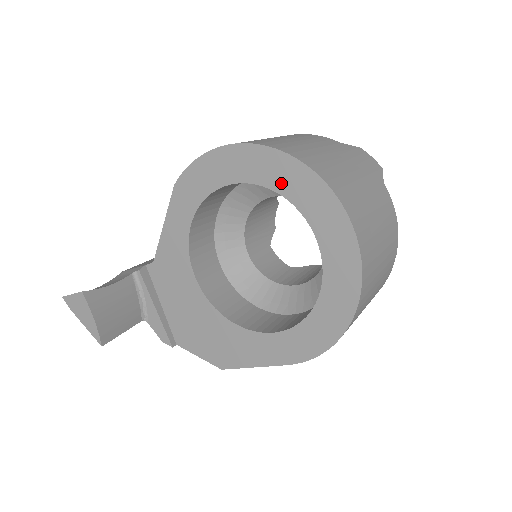
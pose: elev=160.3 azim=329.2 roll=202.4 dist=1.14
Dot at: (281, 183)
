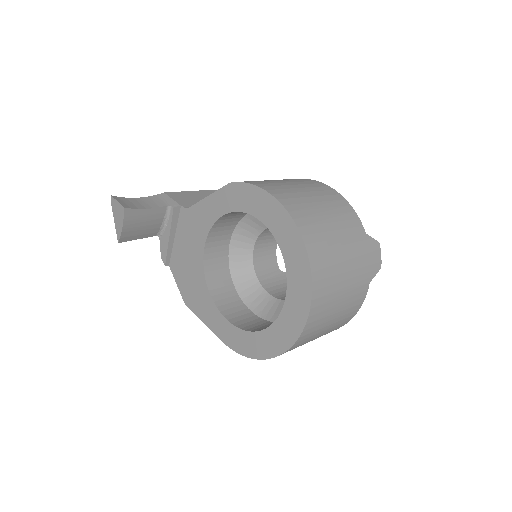
Dot at: (289, 255)
